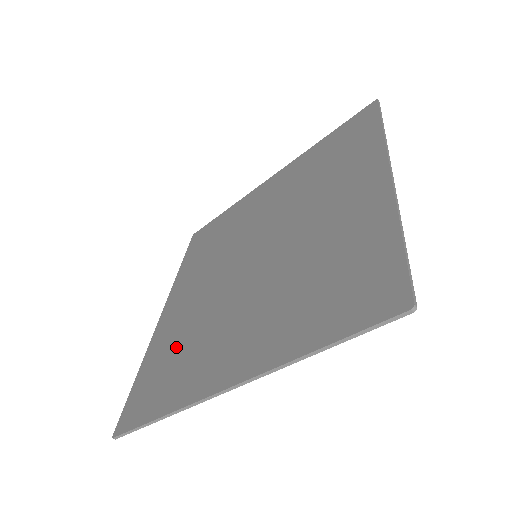
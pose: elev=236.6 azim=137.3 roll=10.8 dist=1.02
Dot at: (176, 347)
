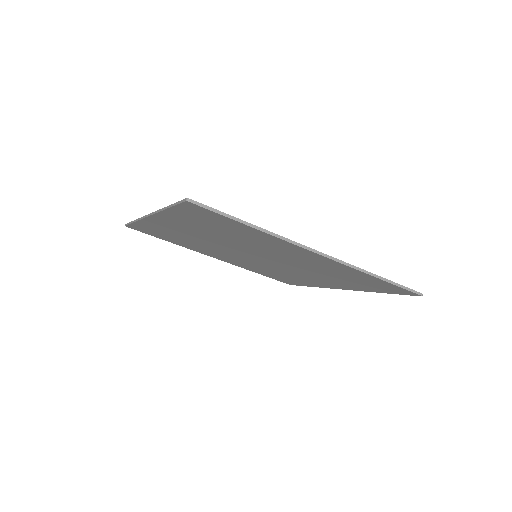
Dot at: occluded
